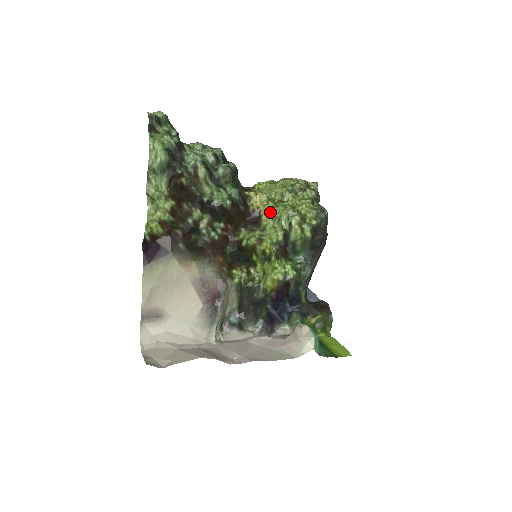
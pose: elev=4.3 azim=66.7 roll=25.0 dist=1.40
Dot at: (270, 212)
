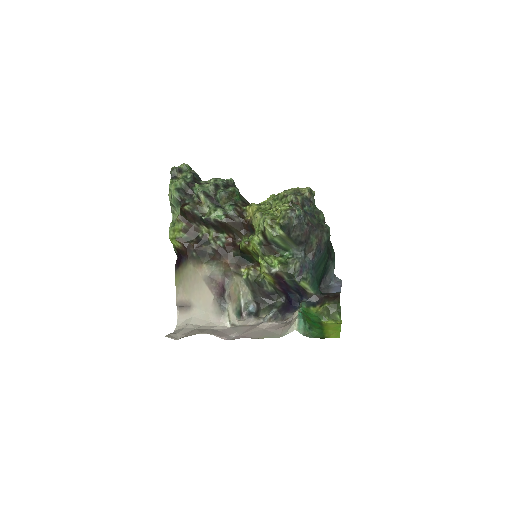
Dot at: (258, 219)
